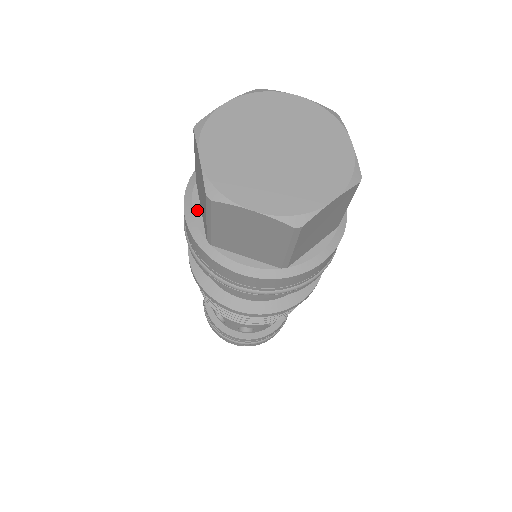
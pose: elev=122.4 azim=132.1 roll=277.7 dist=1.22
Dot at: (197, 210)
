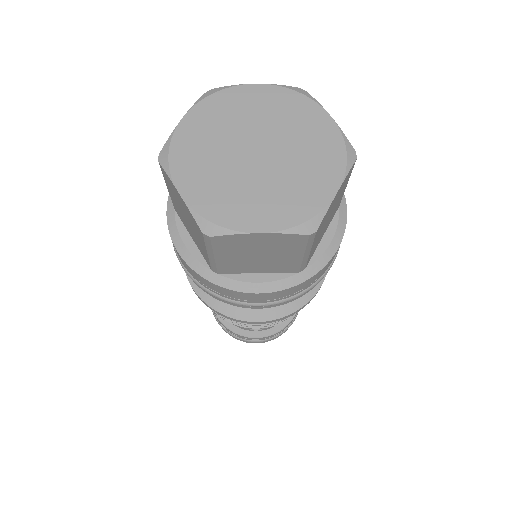
Dot at: occluded
